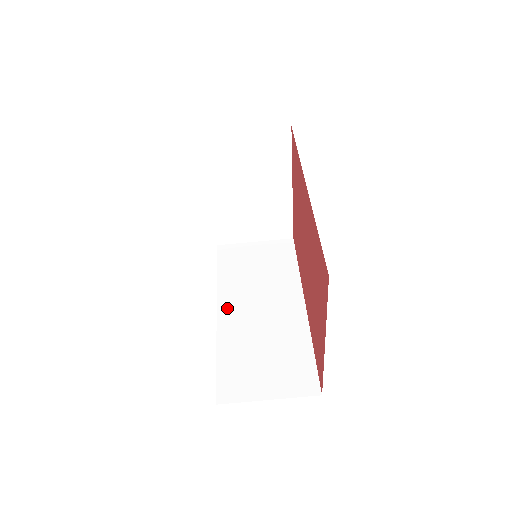
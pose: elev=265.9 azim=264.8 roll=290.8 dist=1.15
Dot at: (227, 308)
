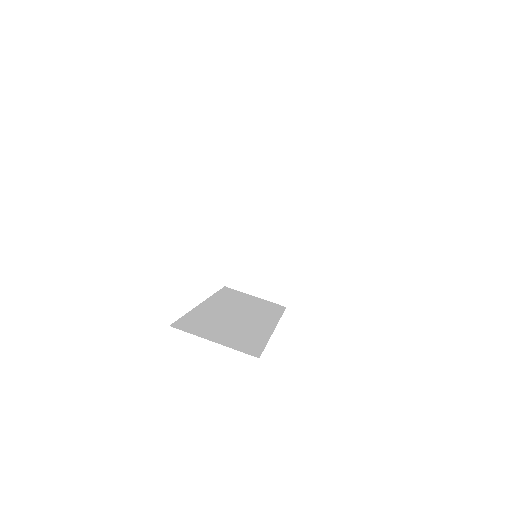
Dot at: (212, 304)
